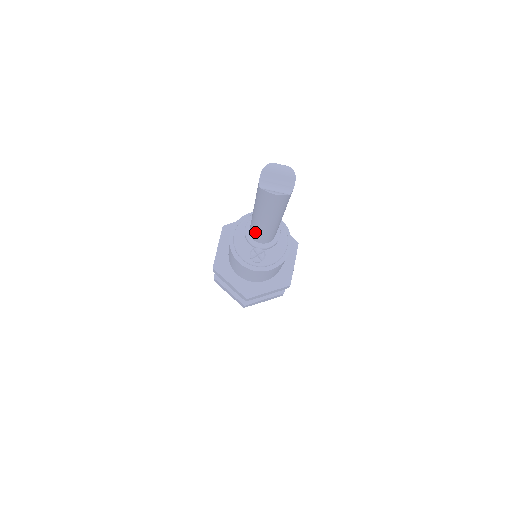
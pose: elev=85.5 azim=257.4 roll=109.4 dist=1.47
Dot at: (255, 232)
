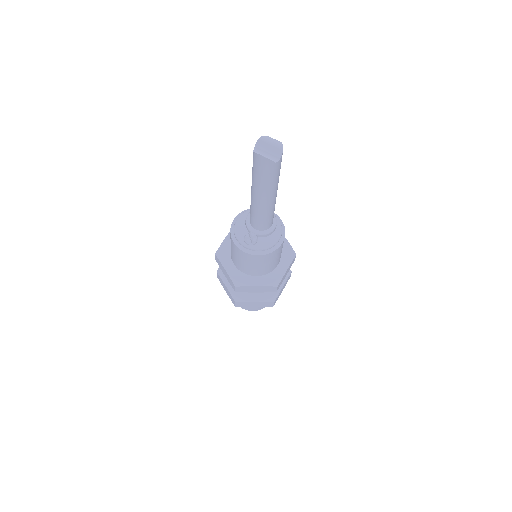
Dot at: (252, 213)
